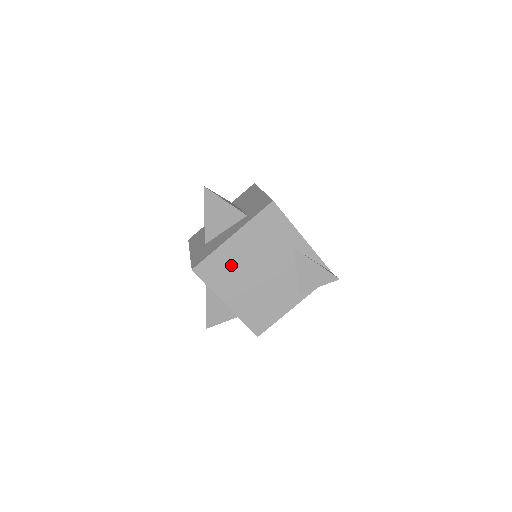
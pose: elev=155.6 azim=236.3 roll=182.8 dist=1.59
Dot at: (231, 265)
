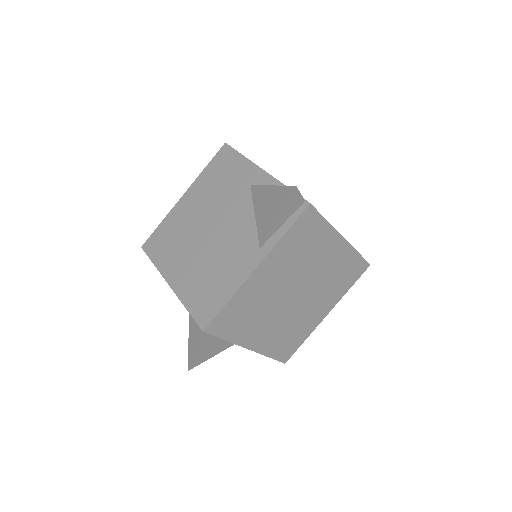
Dot at: (179, 230)
